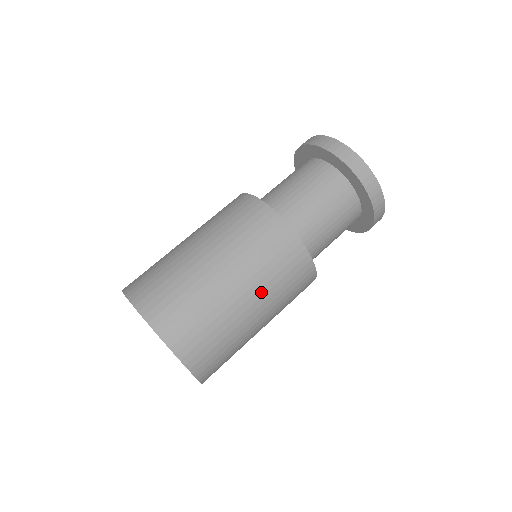
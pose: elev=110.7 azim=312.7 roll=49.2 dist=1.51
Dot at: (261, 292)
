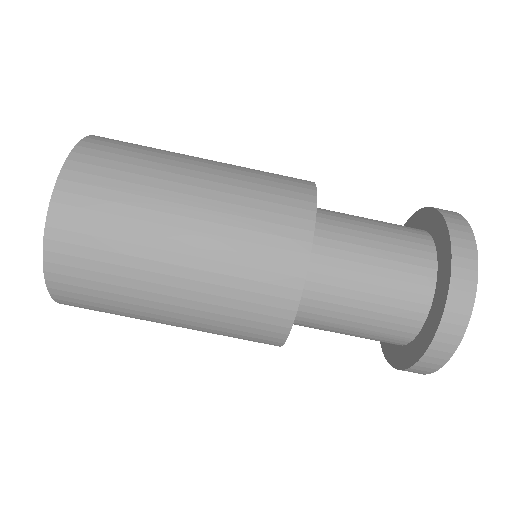
Dot at: (195, 323)
